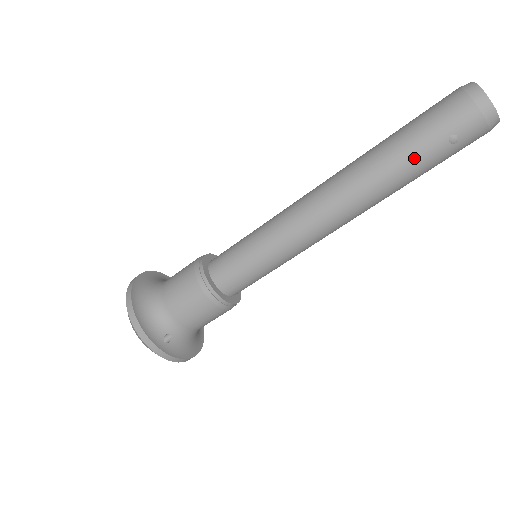
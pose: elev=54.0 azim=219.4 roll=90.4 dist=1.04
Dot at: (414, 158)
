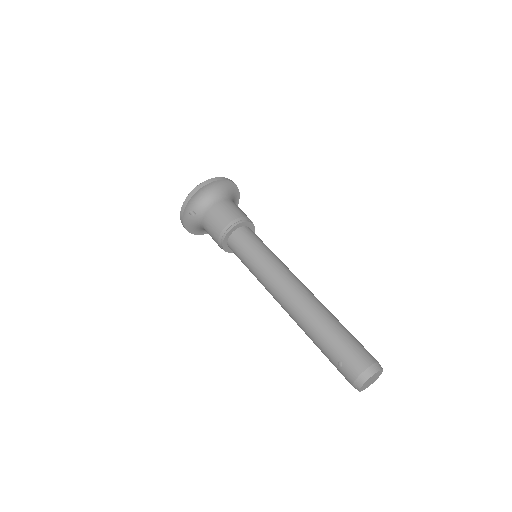
Dot at: (325, 342)
